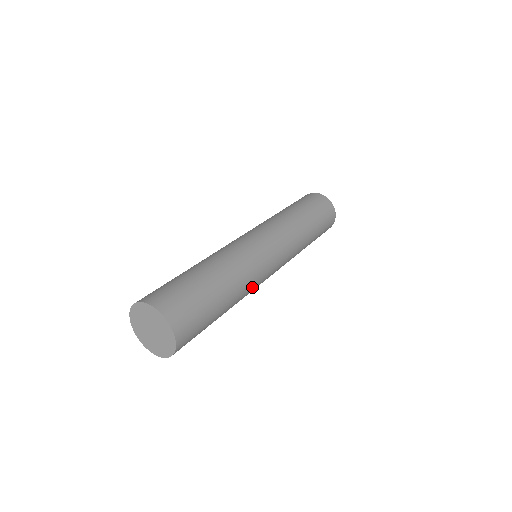
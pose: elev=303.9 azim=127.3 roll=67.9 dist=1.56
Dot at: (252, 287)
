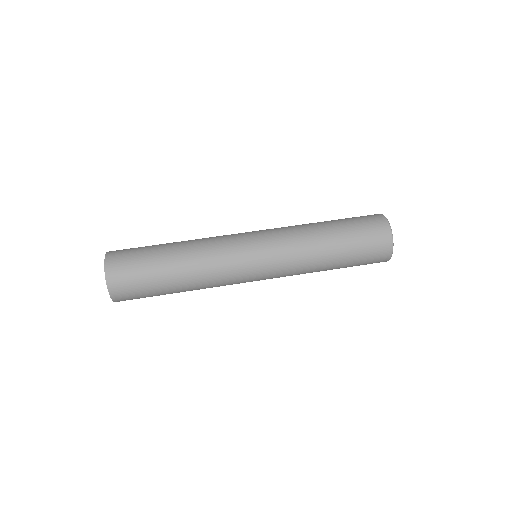
Dot at: occluded
